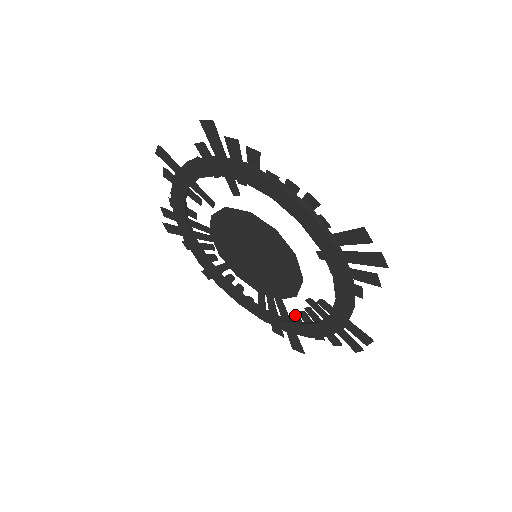
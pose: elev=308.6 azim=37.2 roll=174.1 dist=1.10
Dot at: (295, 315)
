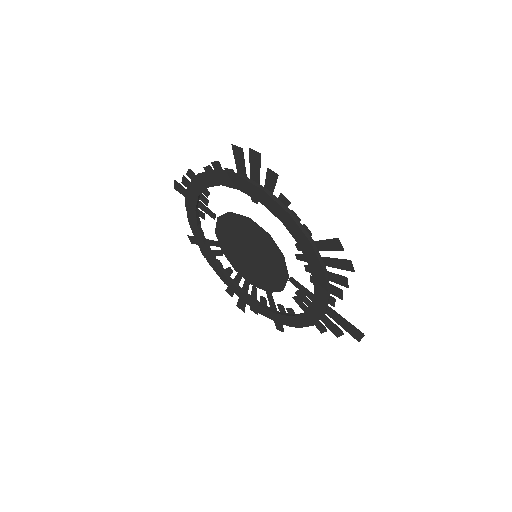
Dot at: occluded
